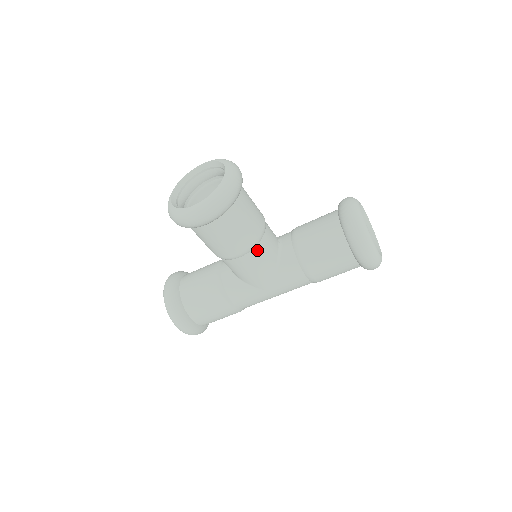
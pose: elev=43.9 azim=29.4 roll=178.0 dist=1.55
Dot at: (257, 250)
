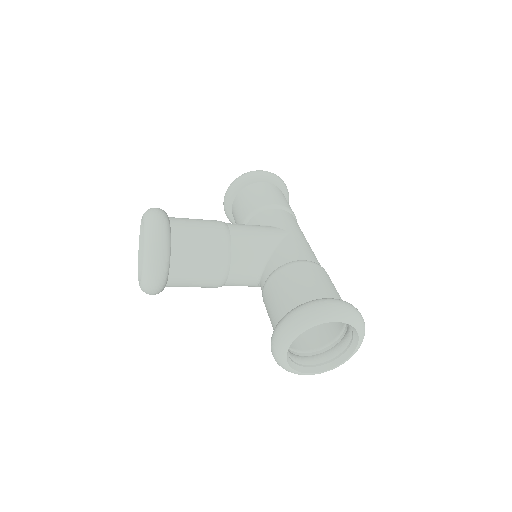
Dot at: occluded
